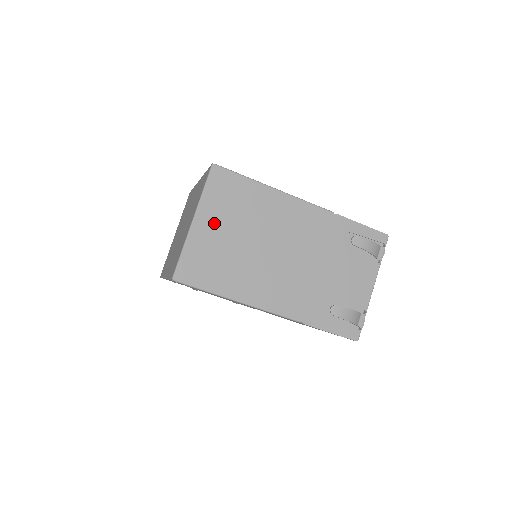
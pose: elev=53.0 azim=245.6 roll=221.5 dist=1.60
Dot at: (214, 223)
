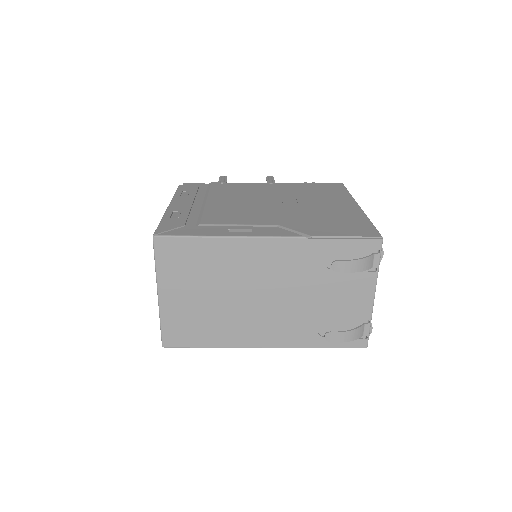
Dot at: (179, 291)
